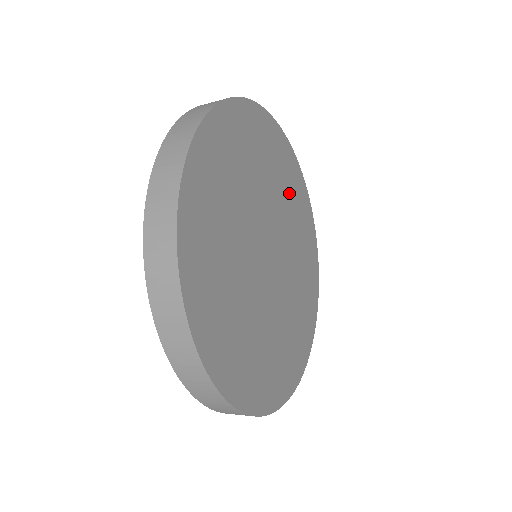
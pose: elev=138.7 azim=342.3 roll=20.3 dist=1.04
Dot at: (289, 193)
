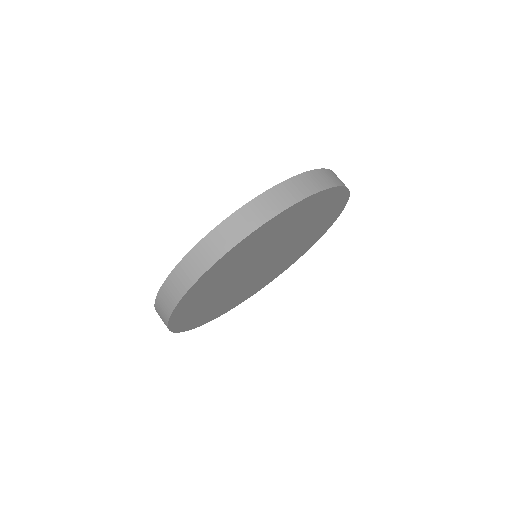
Dot at: (316, 218)
